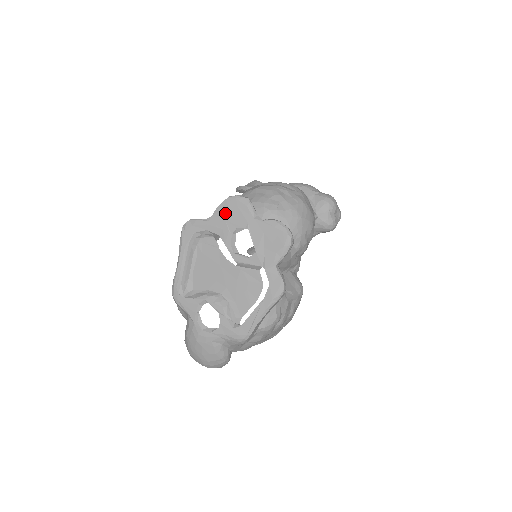
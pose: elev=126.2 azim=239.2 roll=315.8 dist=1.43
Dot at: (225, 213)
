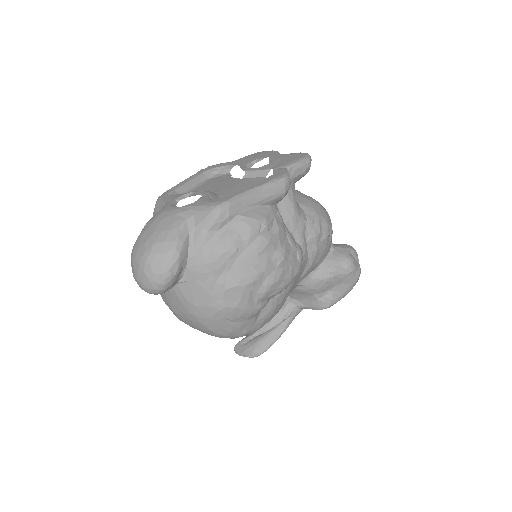
Dot at: (251, 156)
